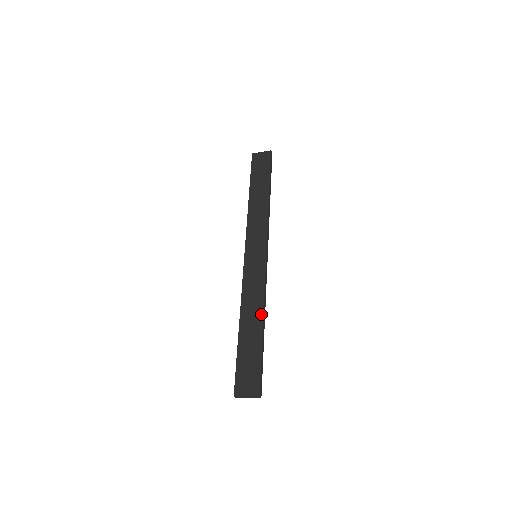
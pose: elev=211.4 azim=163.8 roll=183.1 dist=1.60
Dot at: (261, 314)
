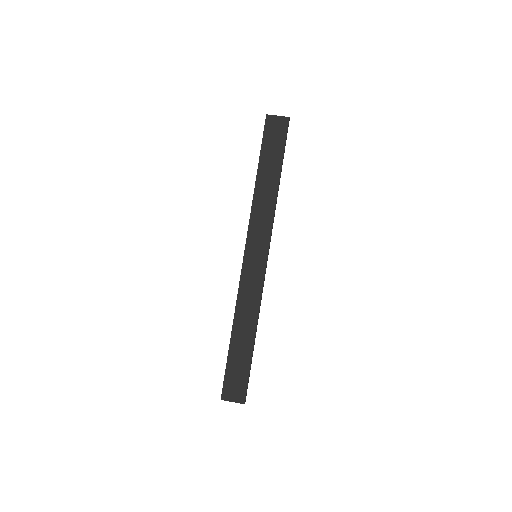
Dot at: (255, 325)
